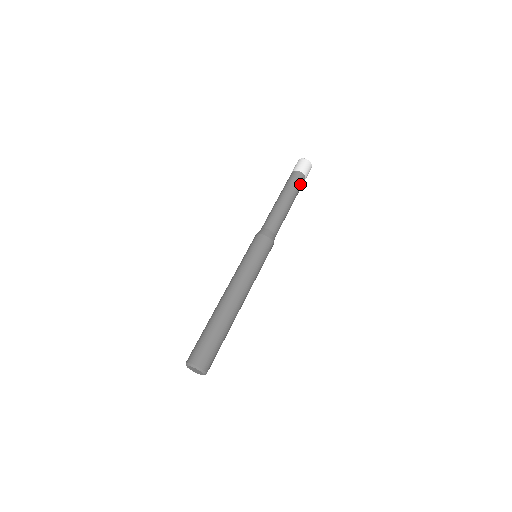
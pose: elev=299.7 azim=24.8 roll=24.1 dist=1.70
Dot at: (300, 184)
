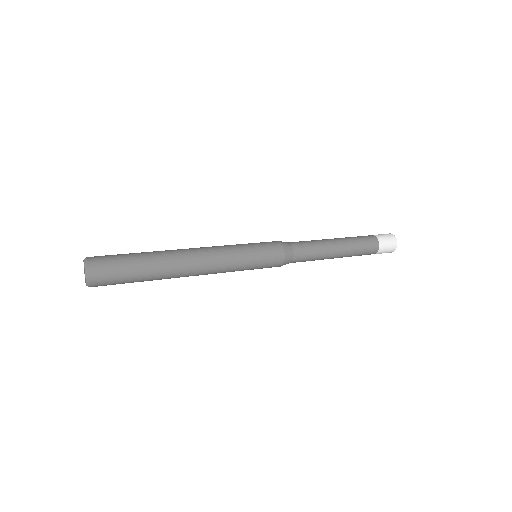
Dot at: (367, 247)
